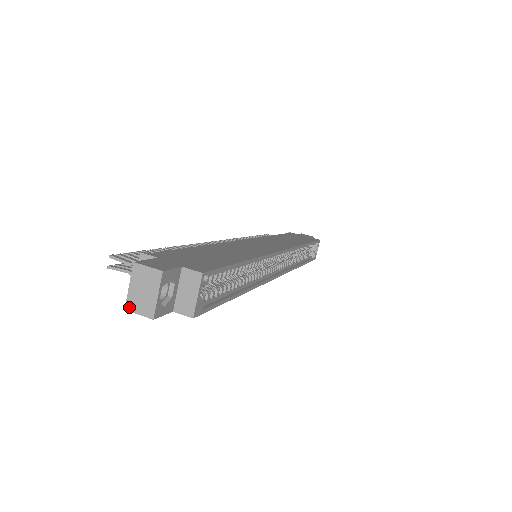
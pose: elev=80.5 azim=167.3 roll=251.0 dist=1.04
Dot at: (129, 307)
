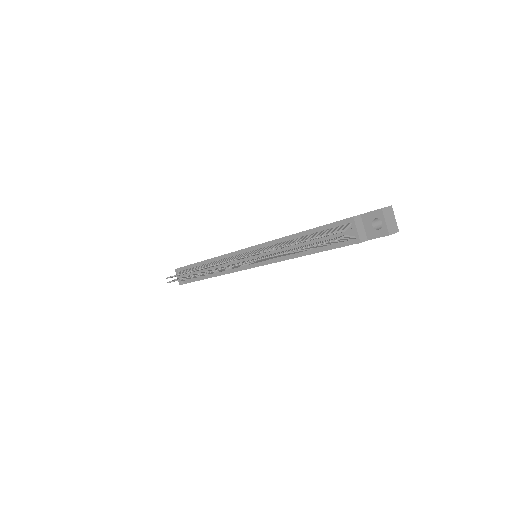
Dot at: (390, 233)
